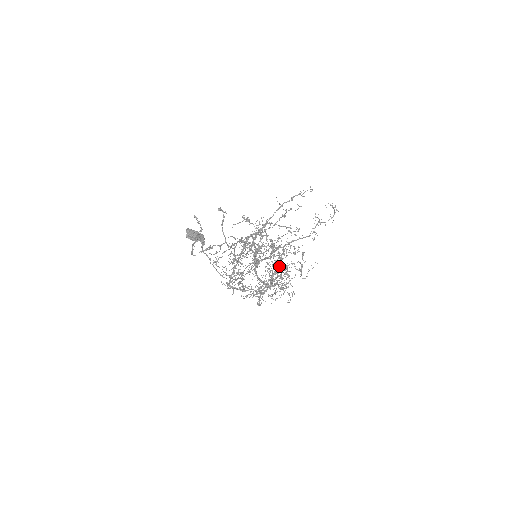
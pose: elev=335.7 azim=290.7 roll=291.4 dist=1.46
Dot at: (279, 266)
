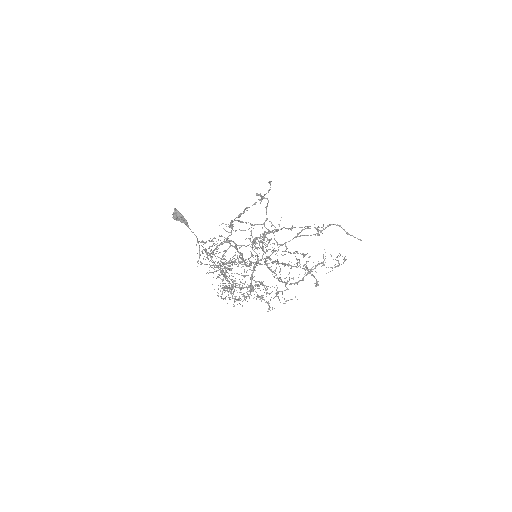
Dot at: occluded
